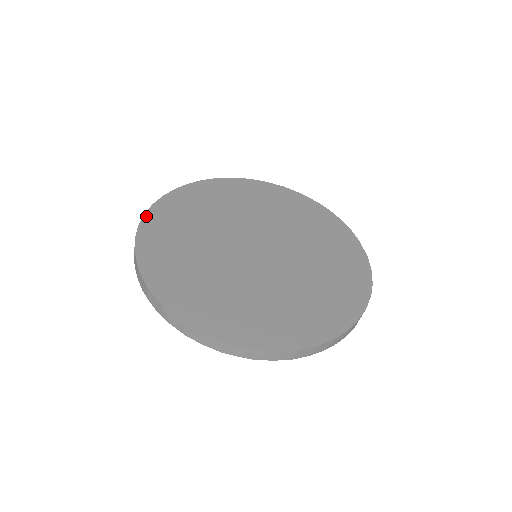
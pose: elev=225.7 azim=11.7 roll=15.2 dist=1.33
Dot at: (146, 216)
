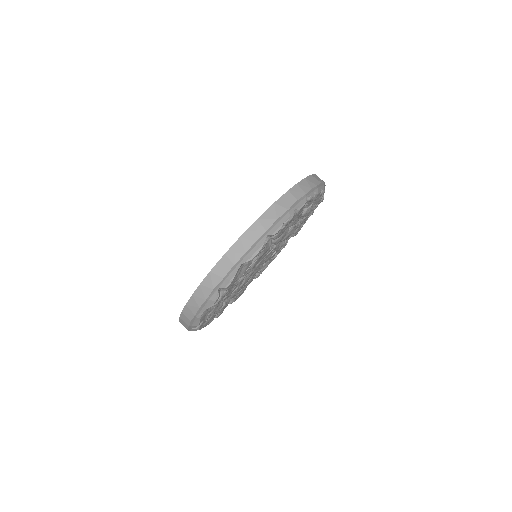
Dot at: (188, 301)
